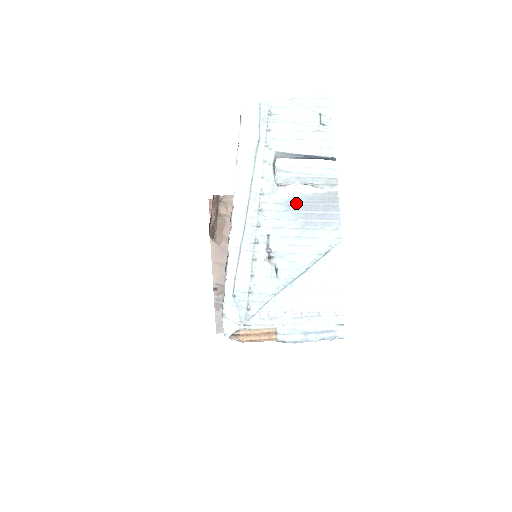
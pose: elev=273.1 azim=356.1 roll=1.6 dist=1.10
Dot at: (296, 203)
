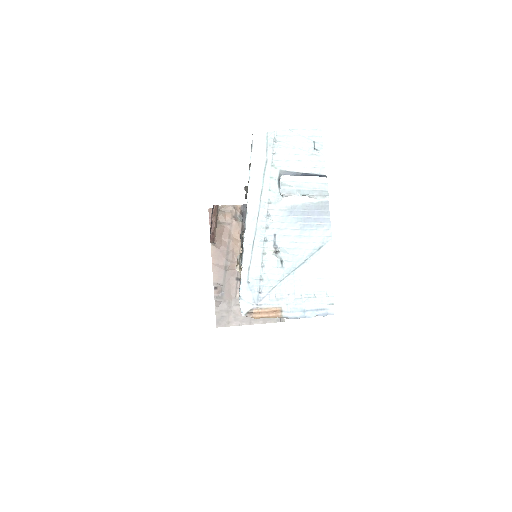
Dot at: (296, 210)
